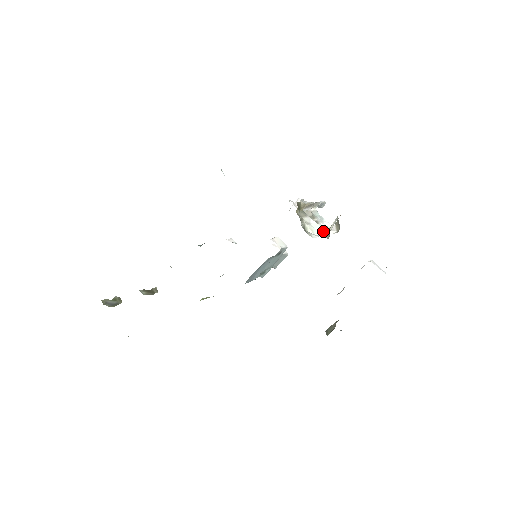
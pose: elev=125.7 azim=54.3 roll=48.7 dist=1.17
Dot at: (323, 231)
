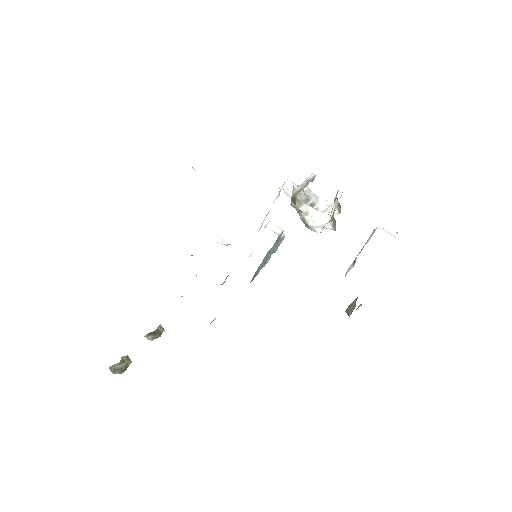
Dot at: (325, 218)
